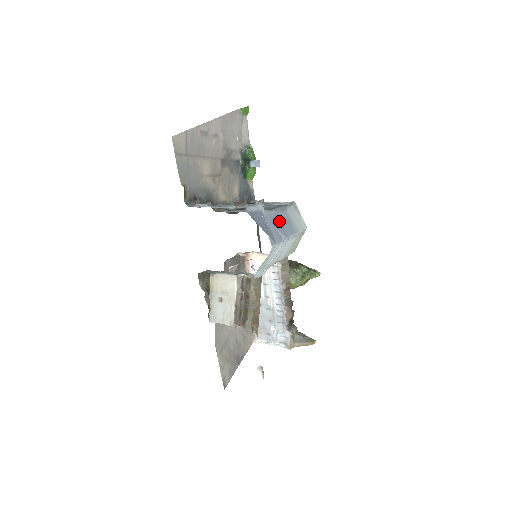
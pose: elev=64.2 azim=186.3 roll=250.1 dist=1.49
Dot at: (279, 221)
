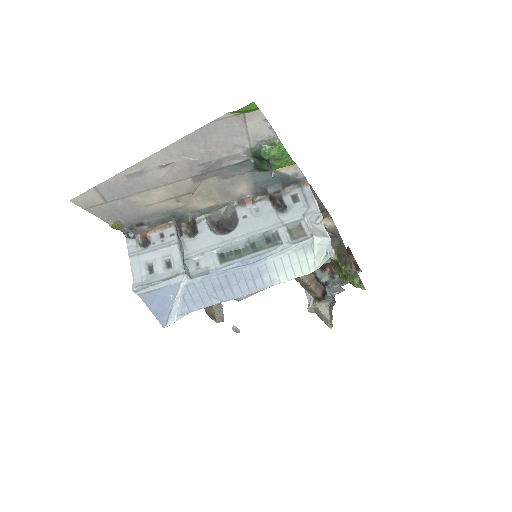
Dot at: (225, 281)
